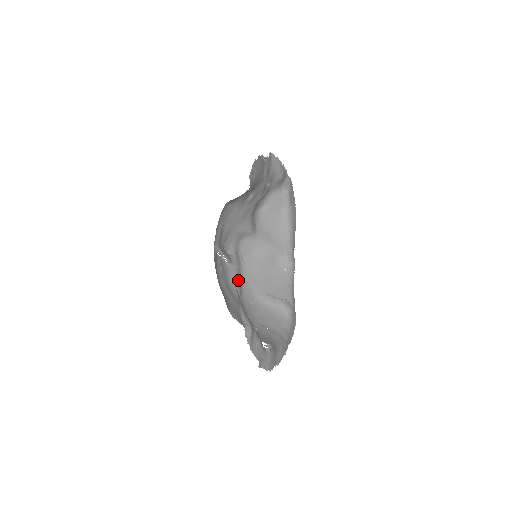
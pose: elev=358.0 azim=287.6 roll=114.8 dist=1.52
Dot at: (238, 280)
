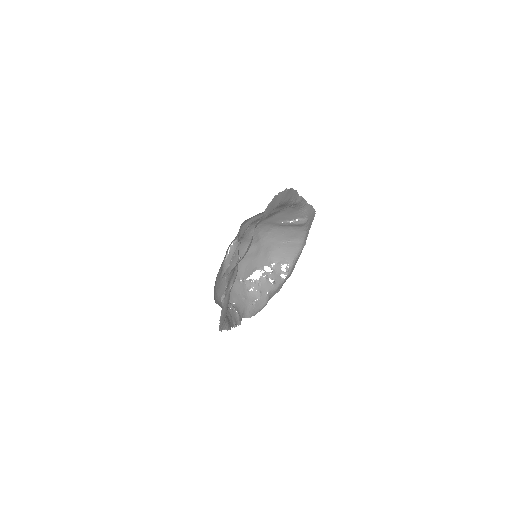
Dot at: (251, 235)
